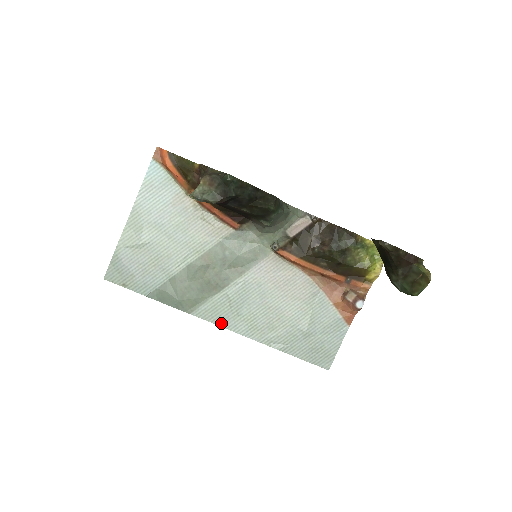
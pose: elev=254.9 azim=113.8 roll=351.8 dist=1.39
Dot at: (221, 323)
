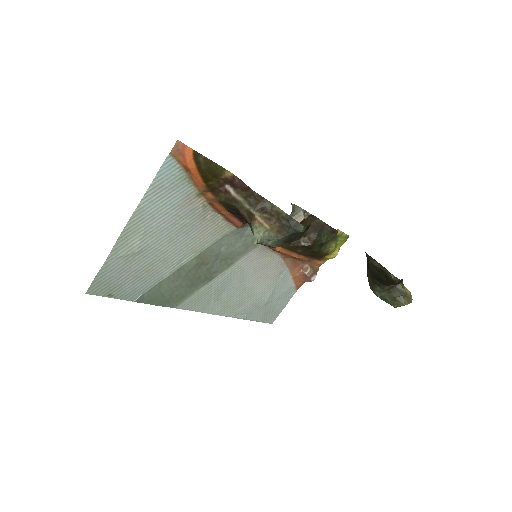
Dot at: (201, 309)
